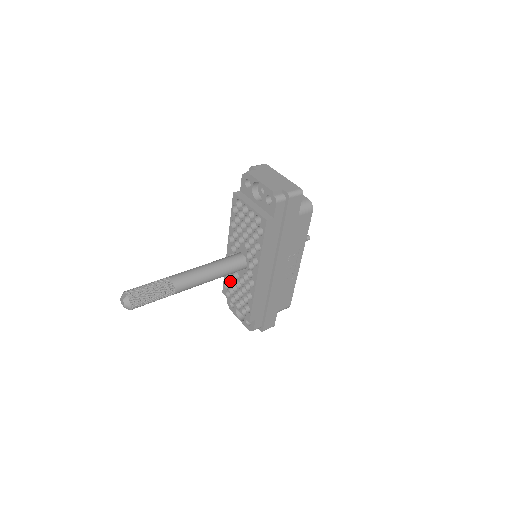
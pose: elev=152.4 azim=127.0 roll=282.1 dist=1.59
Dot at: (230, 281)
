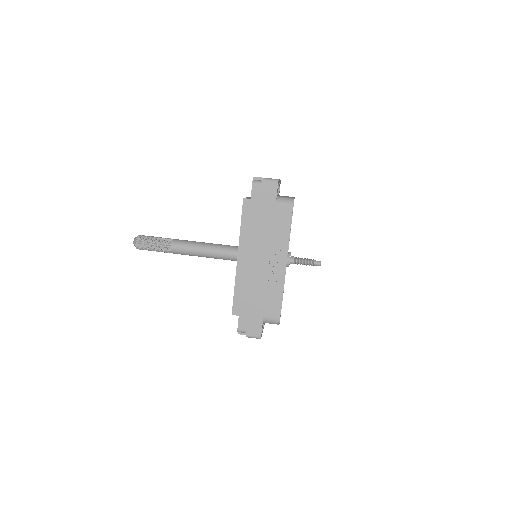
Dot at: occluded
